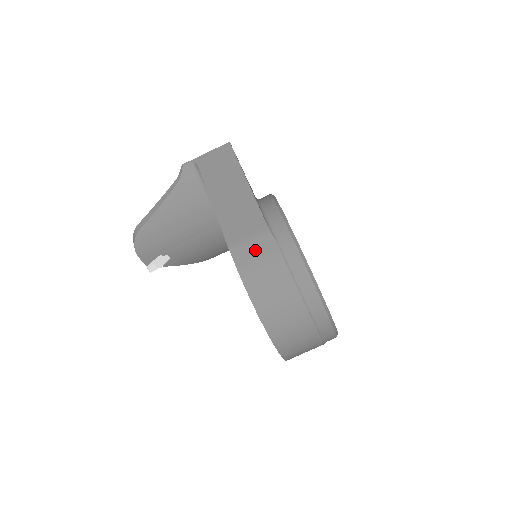
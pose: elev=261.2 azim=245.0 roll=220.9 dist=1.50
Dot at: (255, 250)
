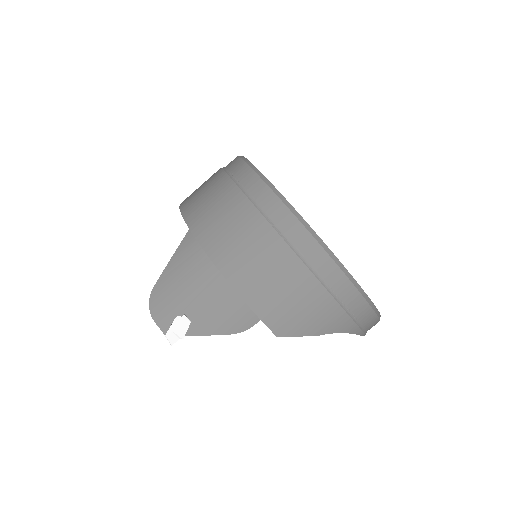
Dot at: (201, 185)
